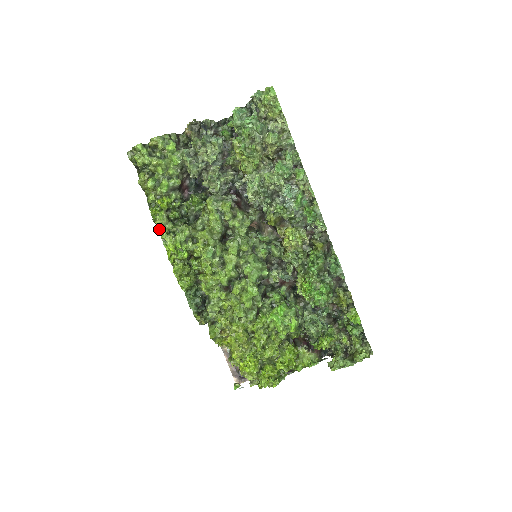
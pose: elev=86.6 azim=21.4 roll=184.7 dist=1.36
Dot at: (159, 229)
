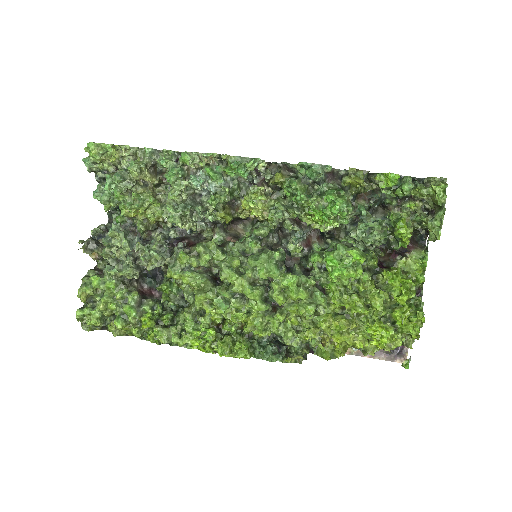
Dot at: (171, 344)
